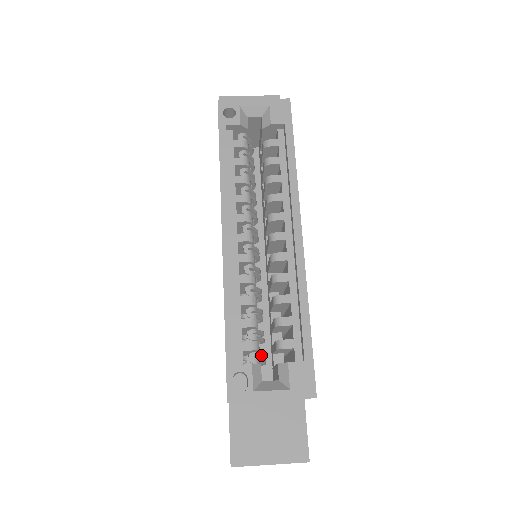
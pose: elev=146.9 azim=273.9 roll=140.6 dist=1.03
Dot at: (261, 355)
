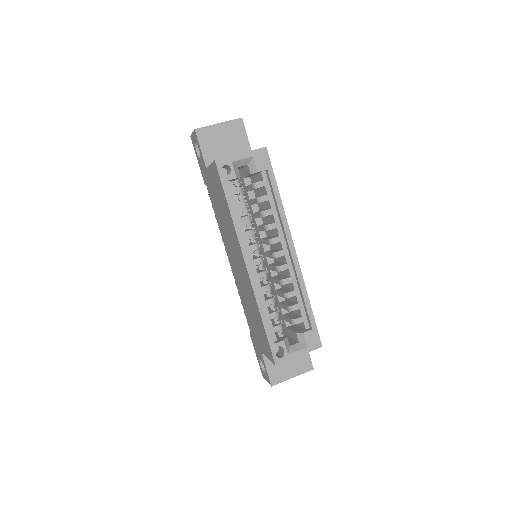
Dot at: (283, 329)
